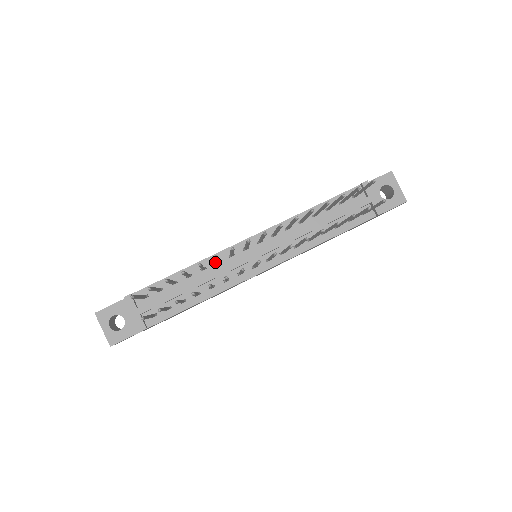
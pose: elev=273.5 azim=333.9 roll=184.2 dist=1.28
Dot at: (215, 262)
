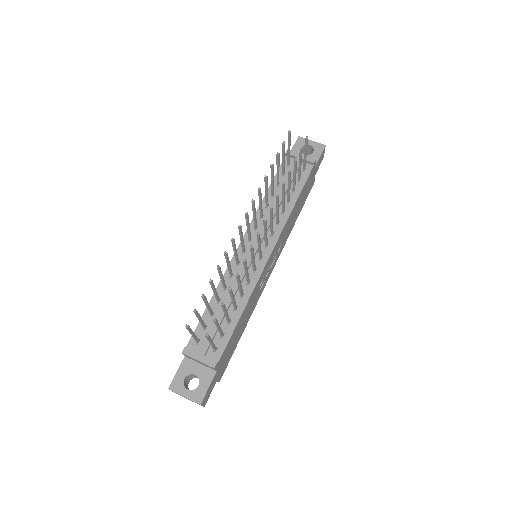
Dot at: (230, 278)
